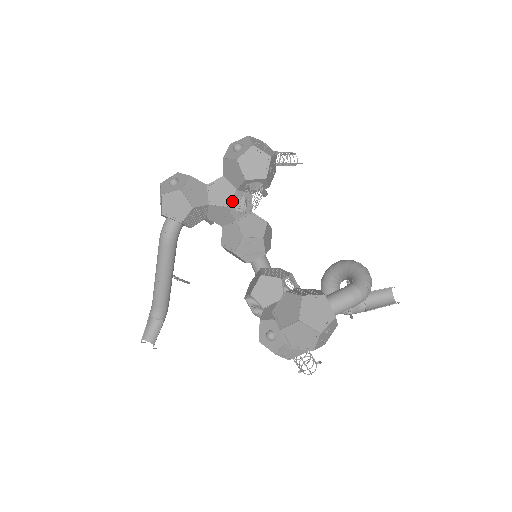
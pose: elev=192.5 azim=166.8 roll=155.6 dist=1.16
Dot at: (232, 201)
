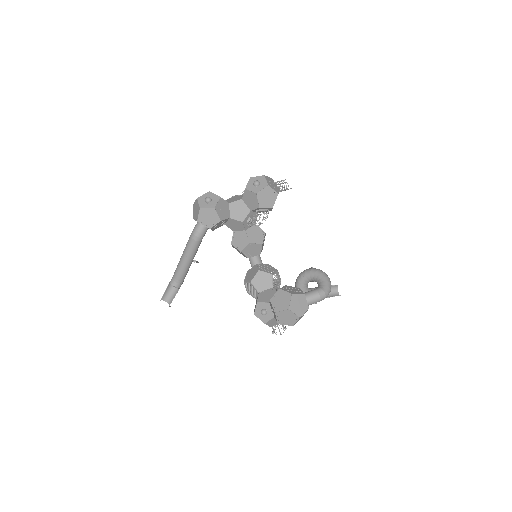
Dot at: (246, 218)
